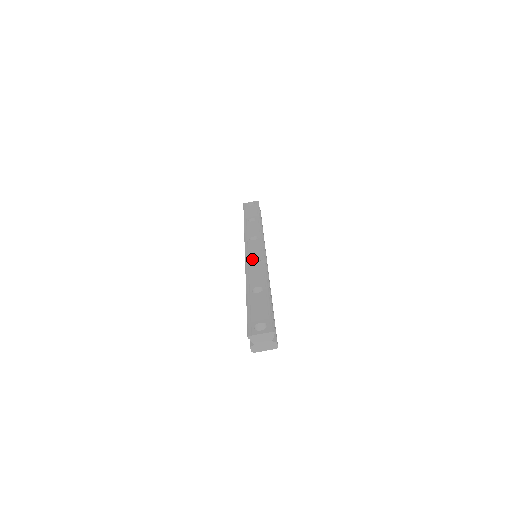
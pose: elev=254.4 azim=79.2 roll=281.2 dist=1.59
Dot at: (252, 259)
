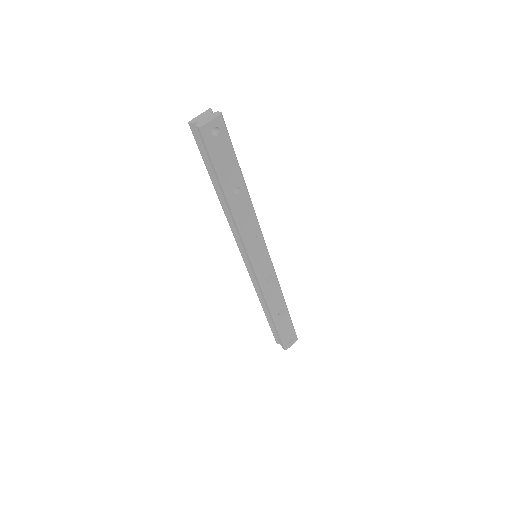
Dot at: occluded
